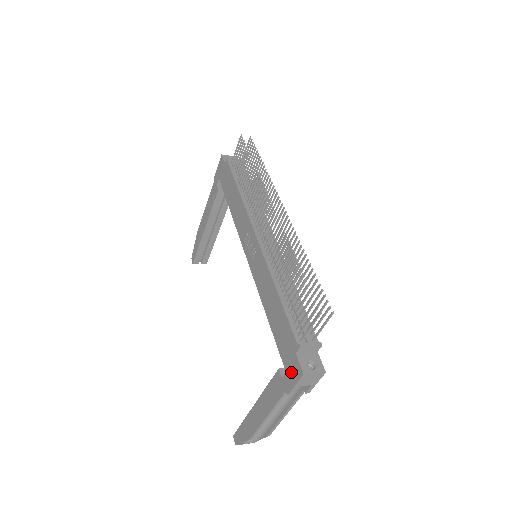
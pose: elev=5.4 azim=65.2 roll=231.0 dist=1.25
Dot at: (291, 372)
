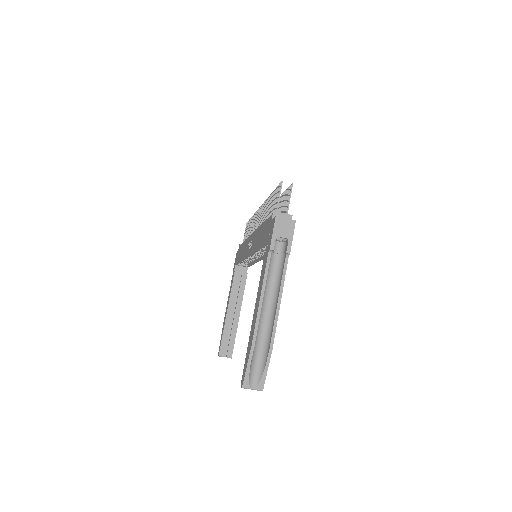
Dot at: (270, 233)
